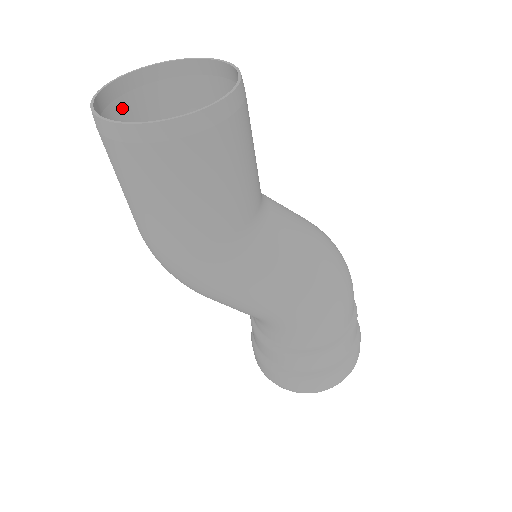
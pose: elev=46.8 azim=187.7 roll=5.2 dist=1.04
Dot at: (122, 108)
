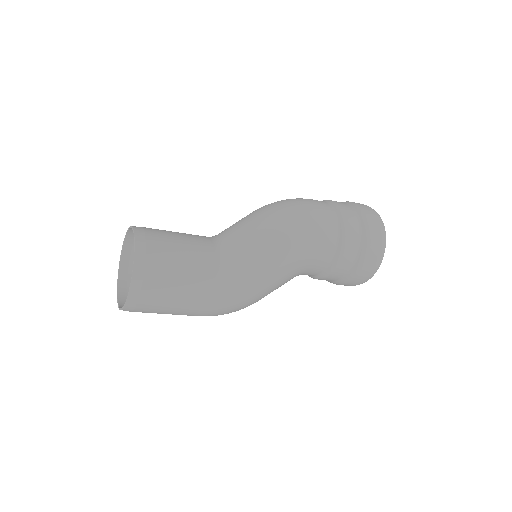
Dot at: occluded
